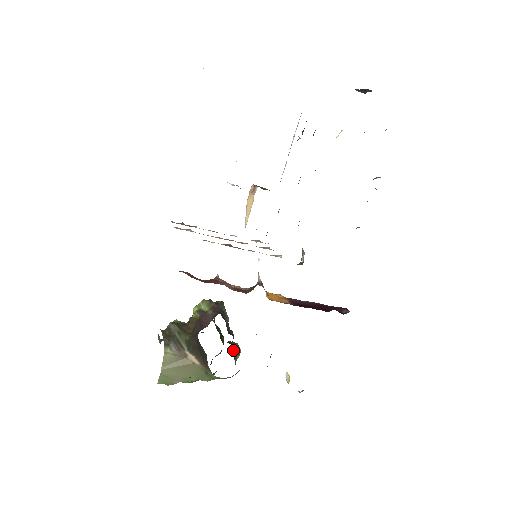
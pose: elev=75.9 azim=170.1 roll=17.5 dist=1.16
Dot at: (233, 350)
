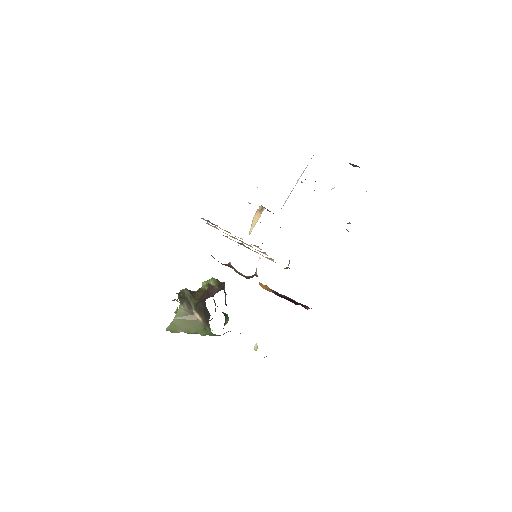
Dot at: (225, 318)
